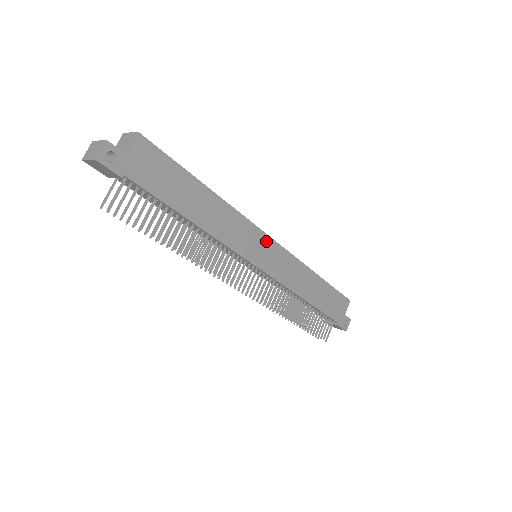
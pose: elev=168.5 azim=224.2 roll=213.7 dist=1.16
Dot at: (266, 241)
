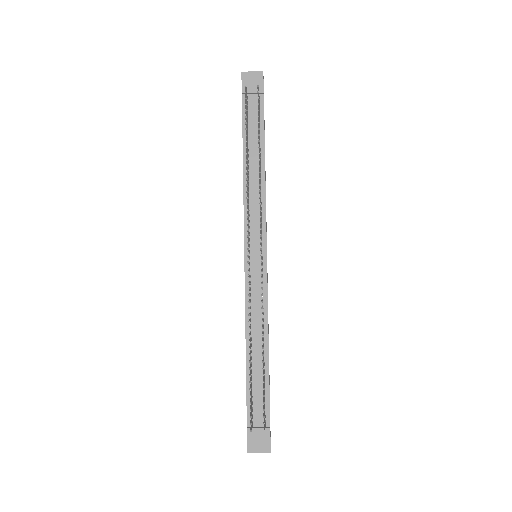
Dot at: occluded
